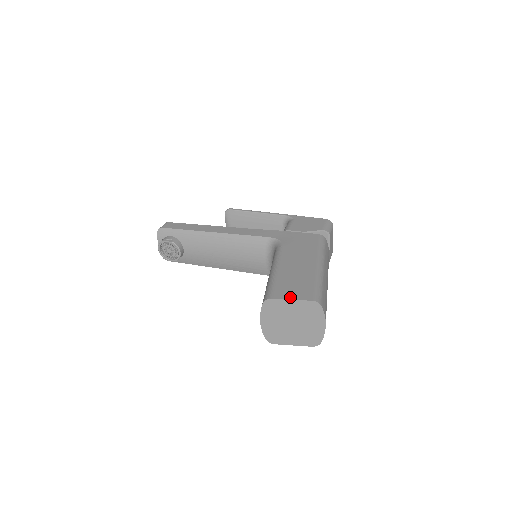
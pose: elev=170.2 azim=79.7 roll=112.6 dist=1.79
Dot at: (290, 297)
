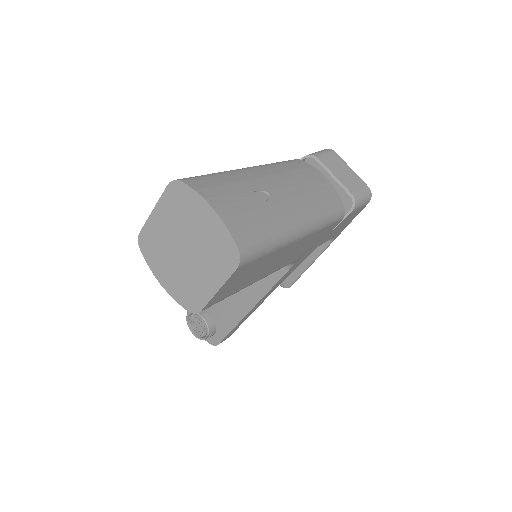
Dot at: (156, 210)
